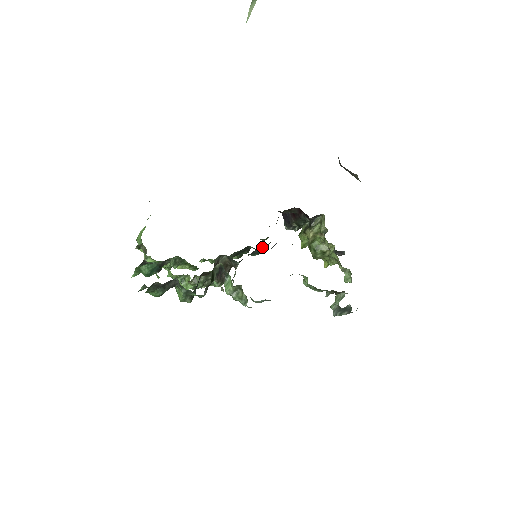
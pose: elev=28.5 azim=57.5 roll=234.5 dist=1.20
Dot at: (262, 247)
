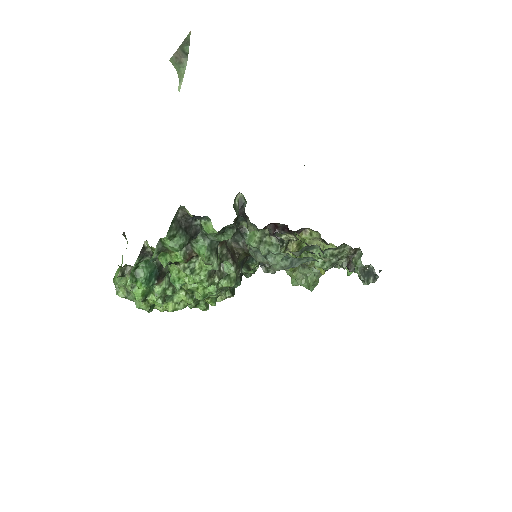
Dot at: (253, 269)
